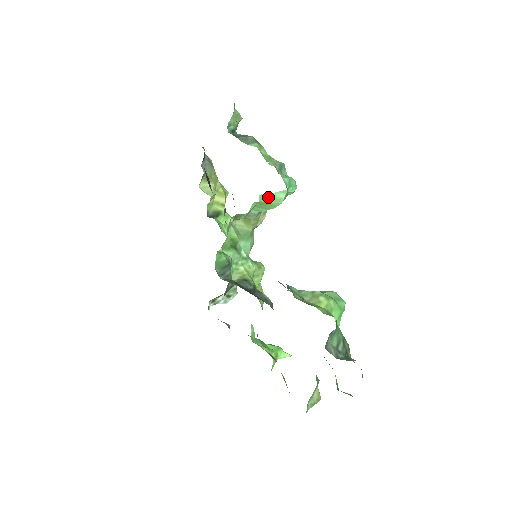
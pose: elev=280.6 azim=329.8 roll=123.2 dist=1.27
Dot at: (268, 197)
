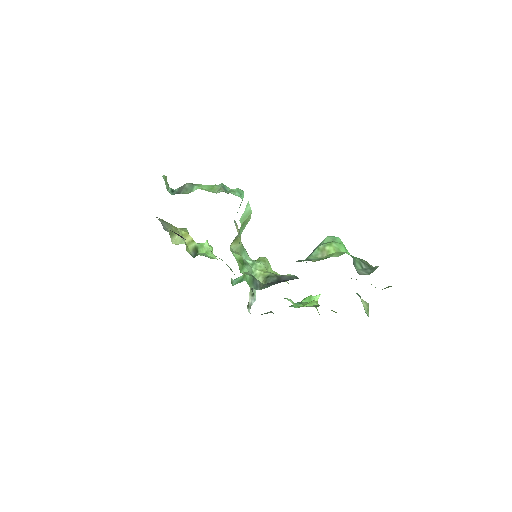
Dot at: (243, 217)
